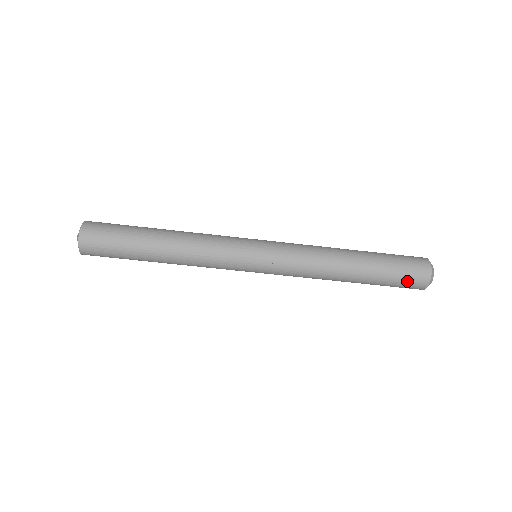
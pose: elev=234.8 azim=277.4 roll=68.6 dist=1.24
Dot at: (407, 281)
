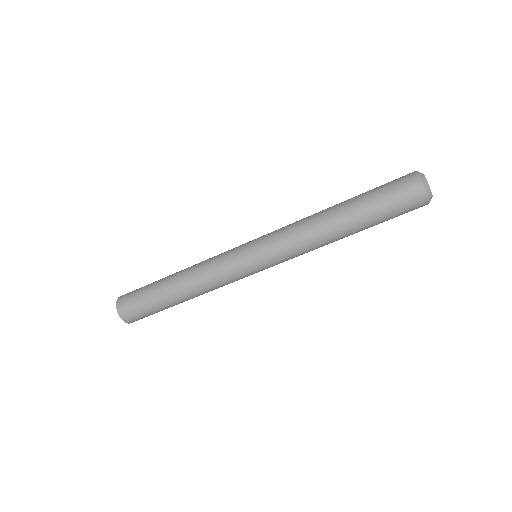
Dot at: (401, 202)
